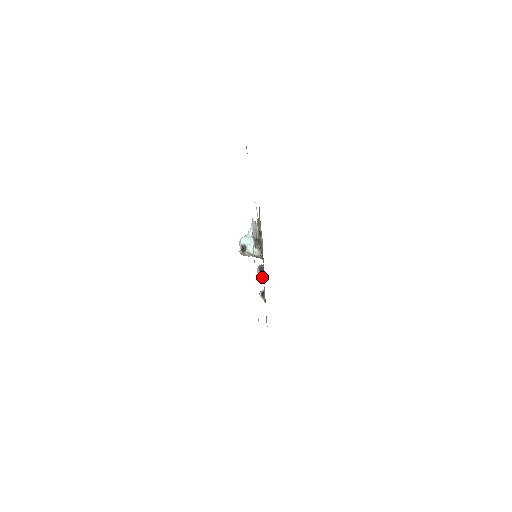
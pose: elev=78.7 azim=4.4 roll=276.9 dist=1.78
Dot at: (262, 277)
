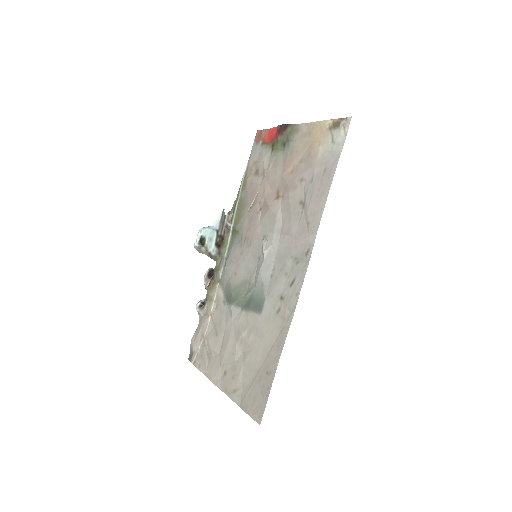
Dot at: (208, 284)
